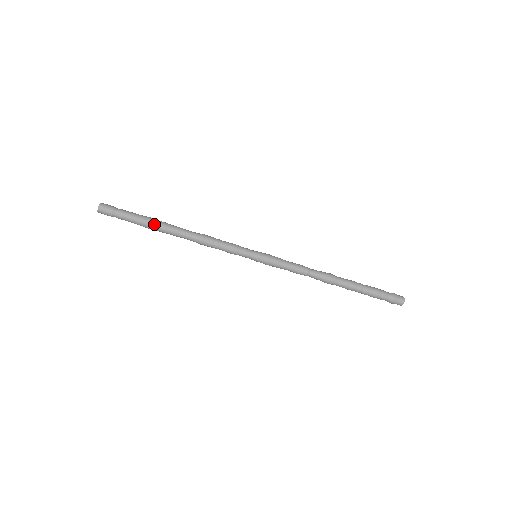
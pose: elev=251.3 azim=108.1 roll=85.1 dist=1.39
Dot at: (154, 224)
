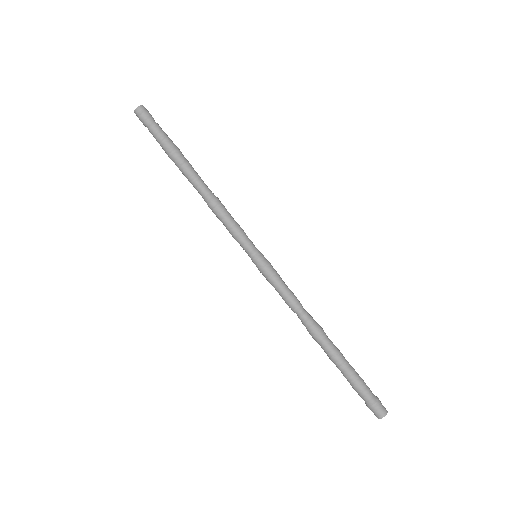
Dot at: (176, 157)
